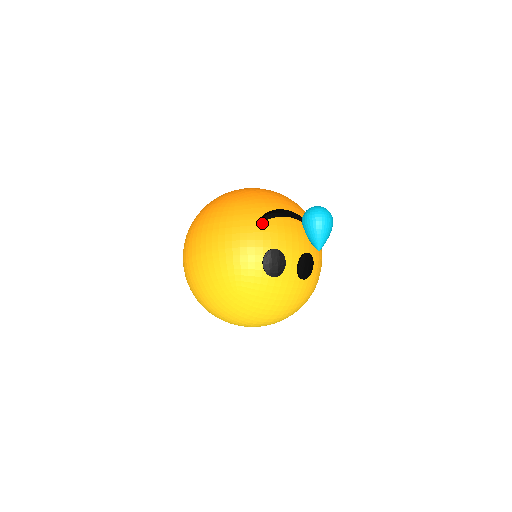
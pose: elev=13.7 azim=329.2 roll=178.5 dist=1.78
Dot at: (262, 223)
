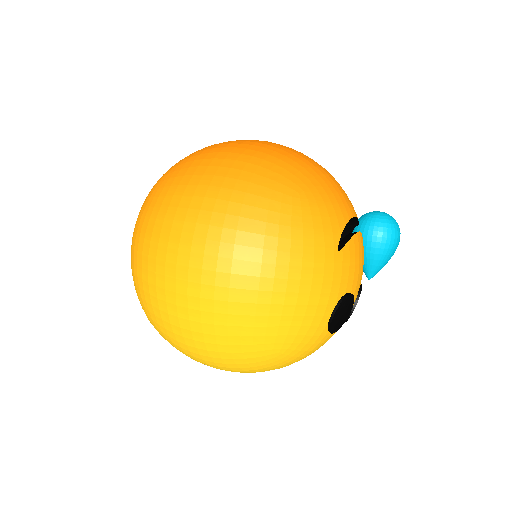
Dot at: (343, 249)
